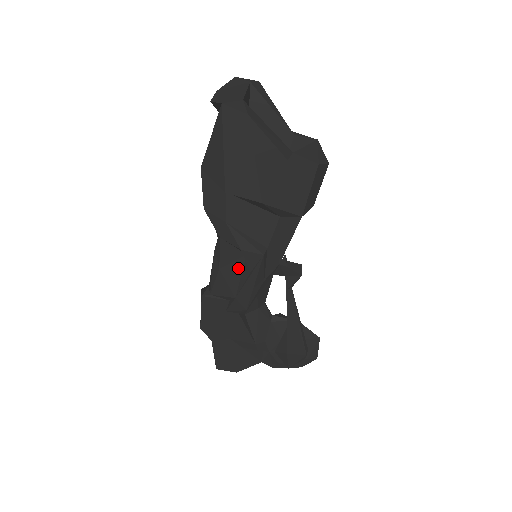
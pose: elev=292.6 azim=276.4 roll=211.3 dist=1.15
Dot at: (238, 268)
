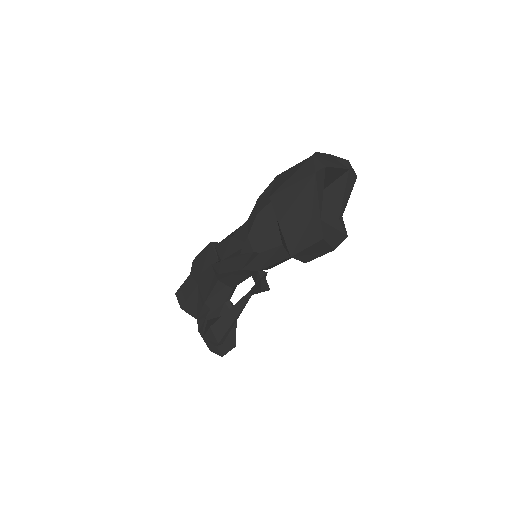
Dot at: (239, 246)
